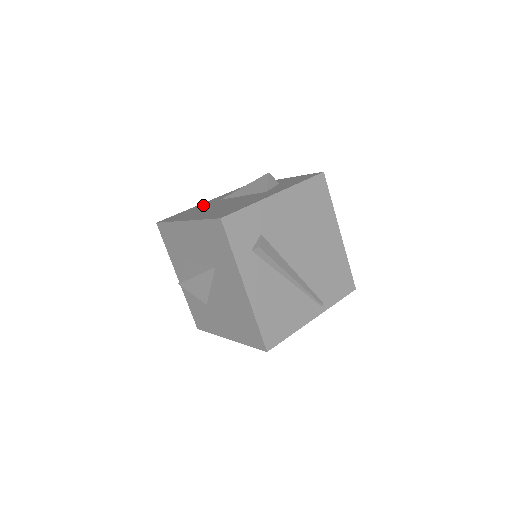
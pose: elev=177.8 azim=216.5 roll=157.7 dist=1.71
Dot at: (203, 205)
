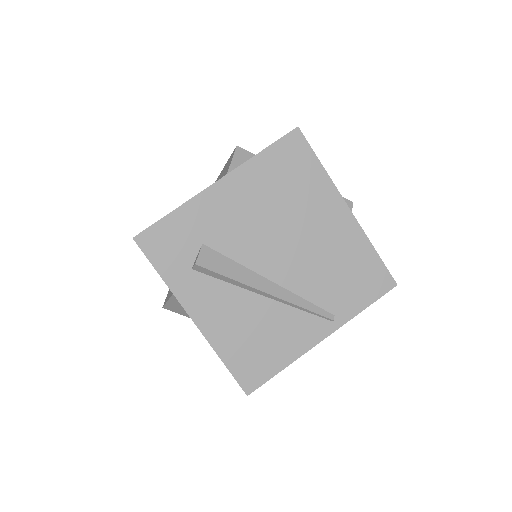
Dot at: occluded
